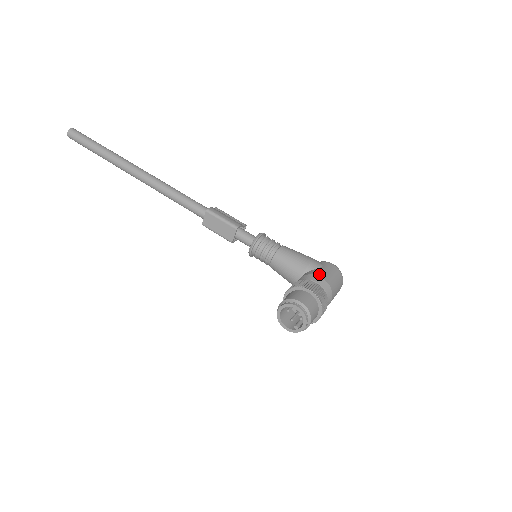
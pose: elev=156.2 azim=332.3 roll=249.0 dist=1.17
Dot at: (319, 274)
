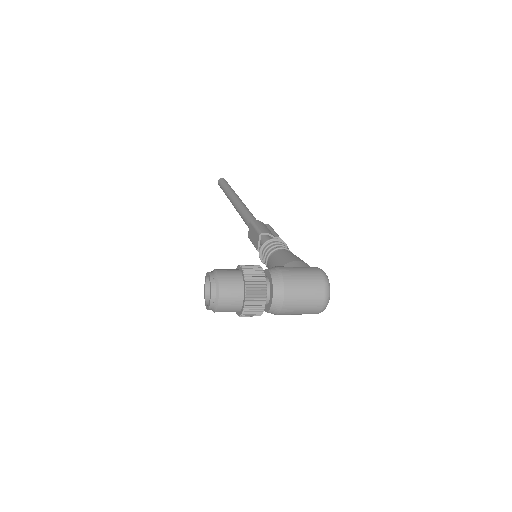
Dot at: (282, 267)
